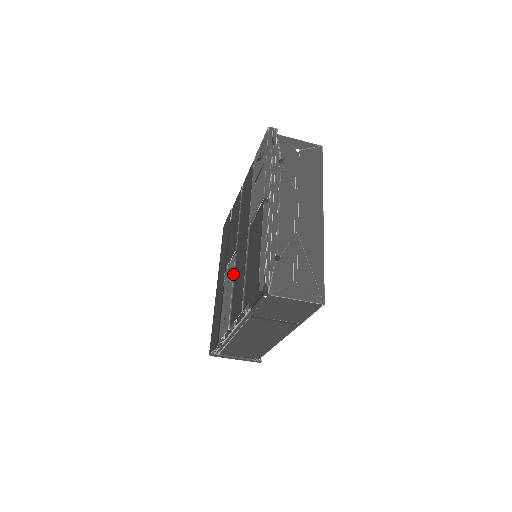
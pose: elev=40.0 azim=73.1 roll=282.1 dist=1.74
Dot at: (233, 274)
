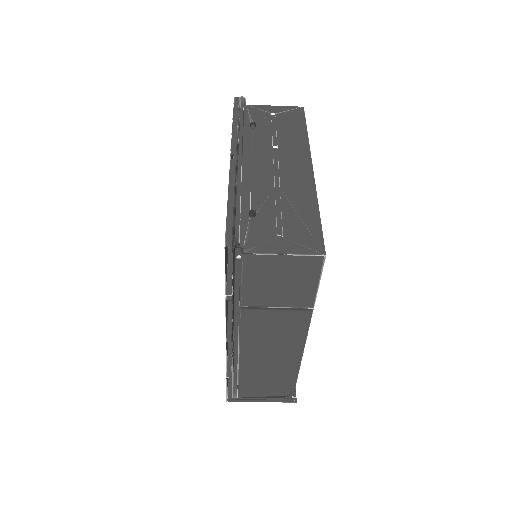
Dot at: occluded
